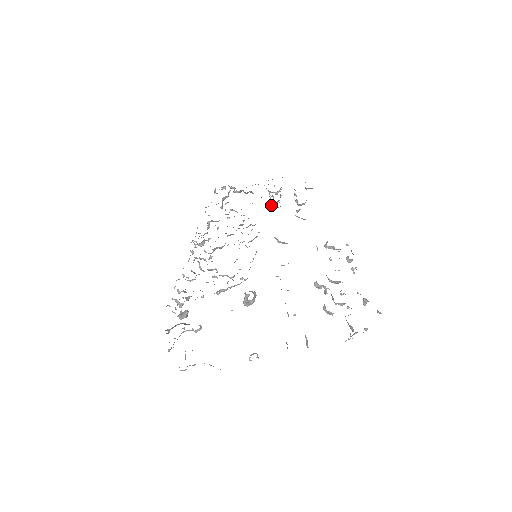
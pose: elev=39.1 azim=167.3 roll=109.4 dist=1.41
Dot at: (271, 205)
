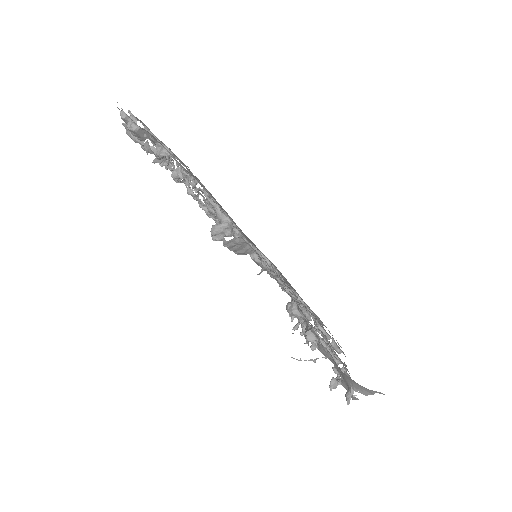
Dot at: occluded
